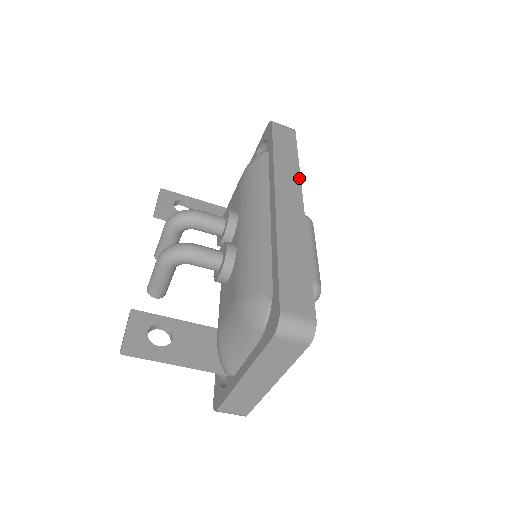
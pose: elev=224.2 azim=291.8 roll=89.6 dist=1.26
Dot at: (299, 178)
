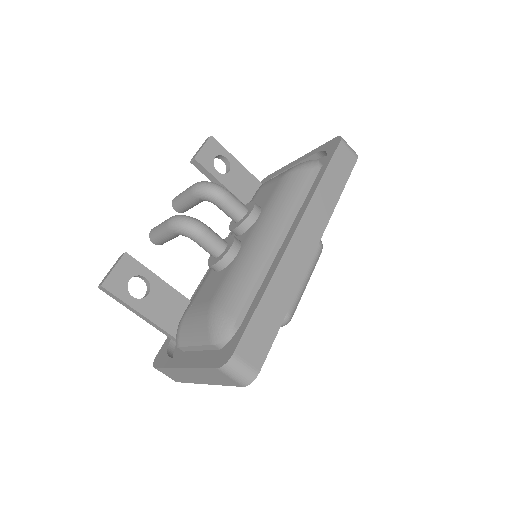
Dot at: (329, 217)
